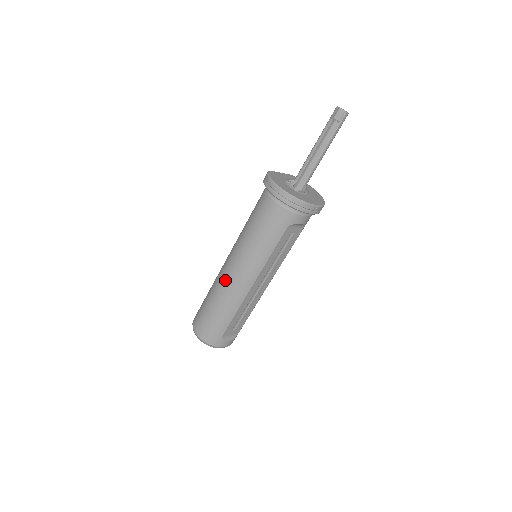
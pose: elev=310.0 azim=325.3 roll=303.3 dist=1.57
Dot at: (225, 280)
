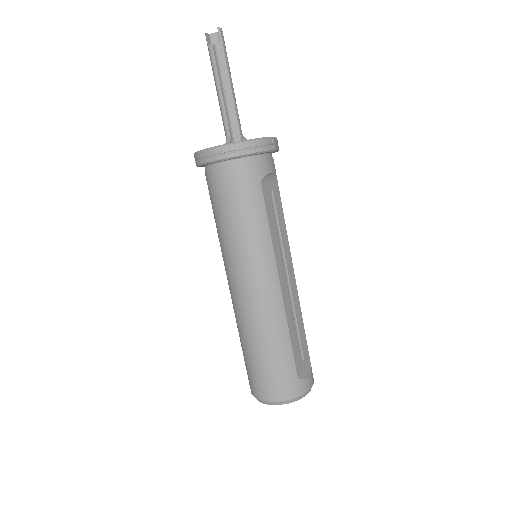
Dot at: (247, 306)
